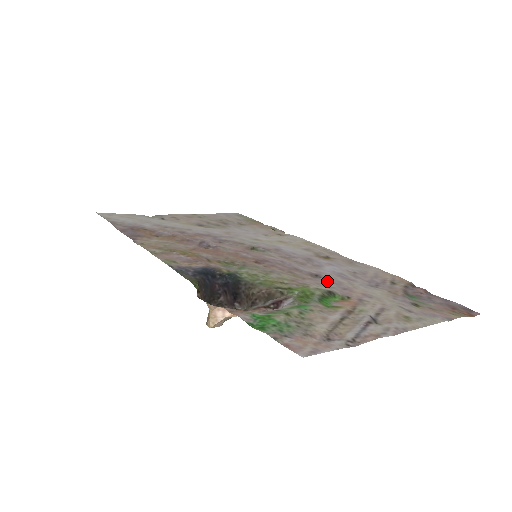
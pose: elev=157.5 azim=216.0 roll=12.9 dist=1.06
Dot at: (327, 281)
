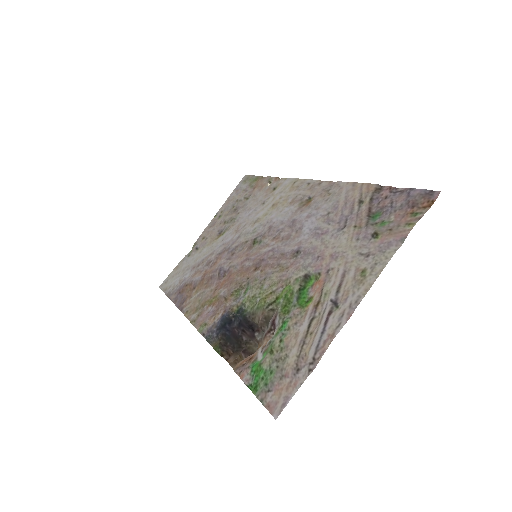
Dot at: (304, 256)
